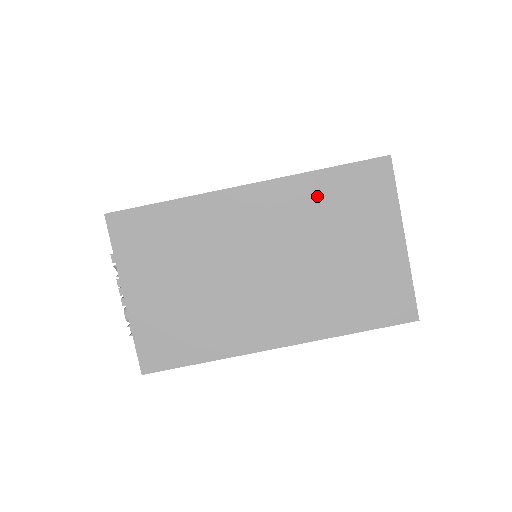
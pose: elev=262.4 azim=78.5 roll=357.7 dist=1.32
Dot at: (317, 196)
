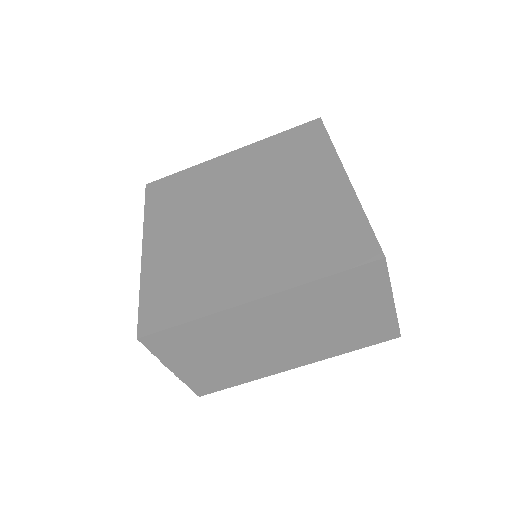
Dot at: (319, 294)
